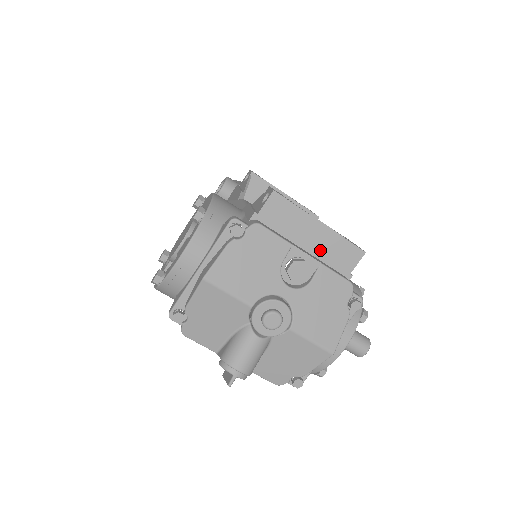
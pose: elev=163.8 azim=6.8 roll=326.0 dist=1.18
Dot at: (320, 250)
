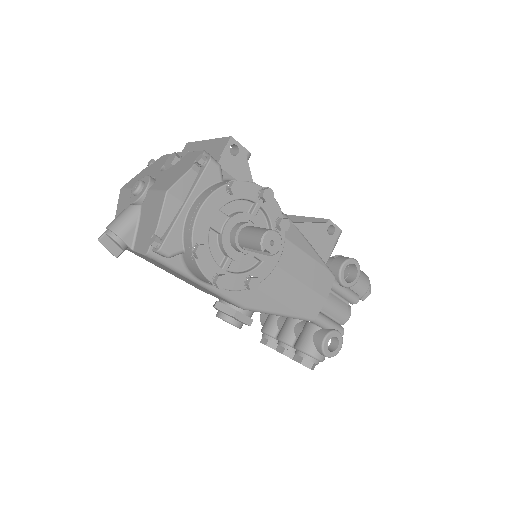
Dot at: occluded
